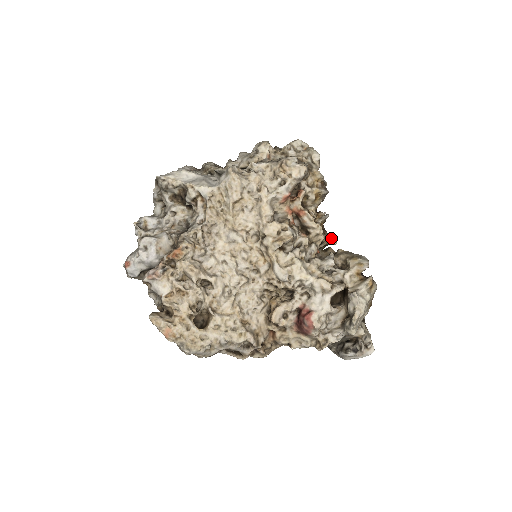
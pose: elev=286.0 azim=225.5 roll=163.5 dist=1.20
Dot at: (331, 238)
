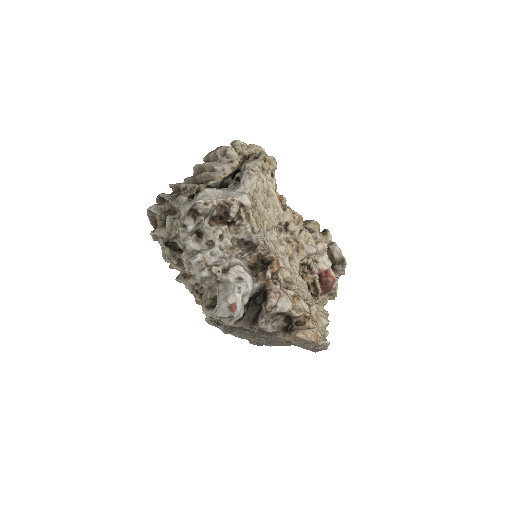
Dot at: occluded
